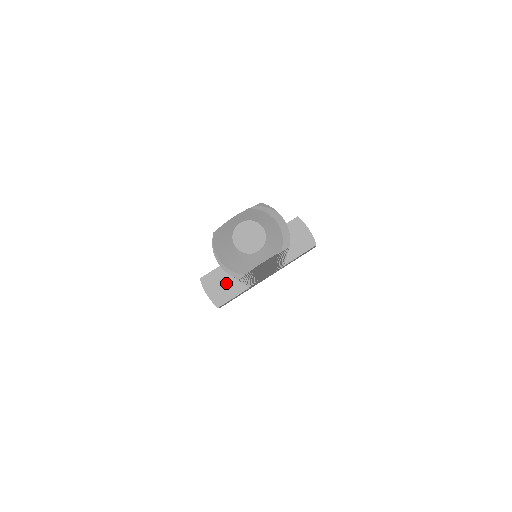
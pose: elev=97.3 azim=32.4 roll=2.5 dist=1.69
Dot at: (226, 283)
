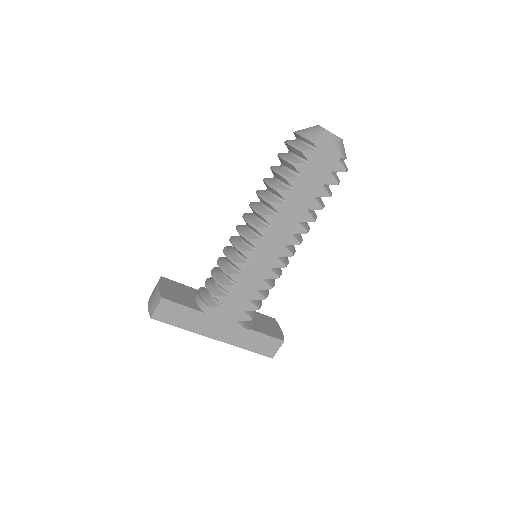
Dot at: (184, 295)
